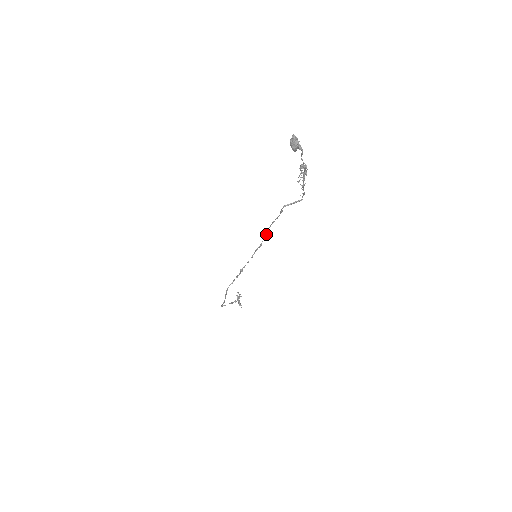
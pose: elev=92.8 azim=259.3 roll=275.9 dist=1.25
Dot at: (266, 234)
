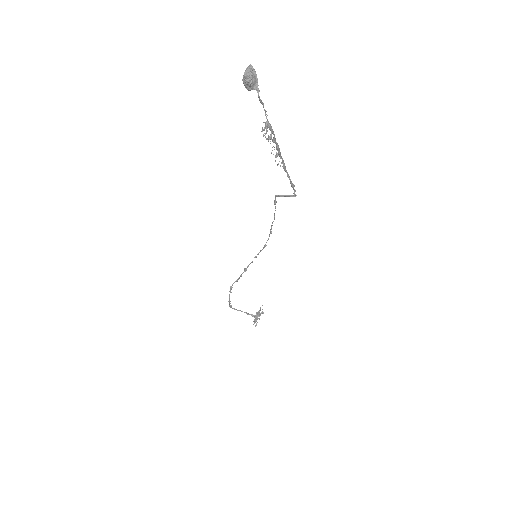
Dot at: (270, 233)
